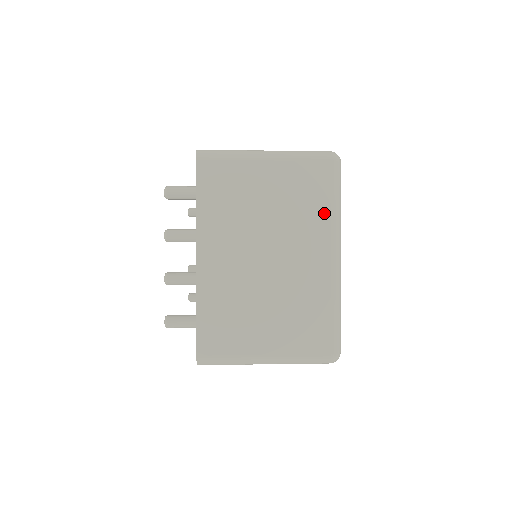
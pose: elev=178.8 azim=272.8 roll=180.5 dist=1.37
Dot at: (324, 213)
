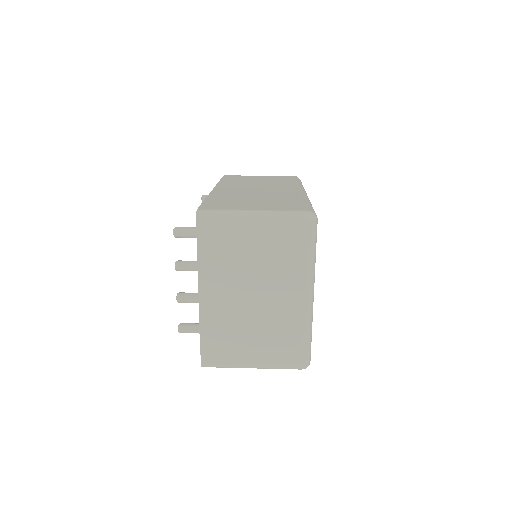
Dot at: (300, 264)
